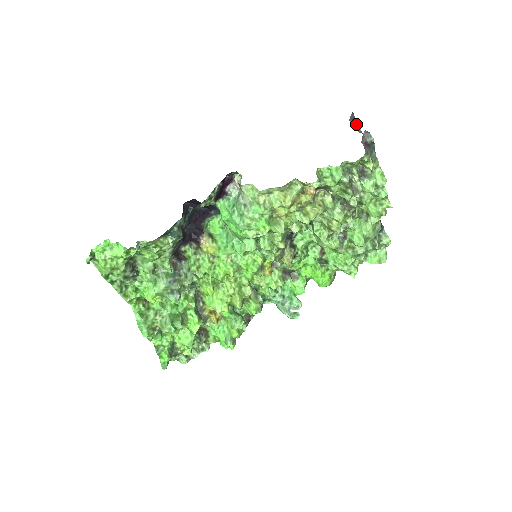
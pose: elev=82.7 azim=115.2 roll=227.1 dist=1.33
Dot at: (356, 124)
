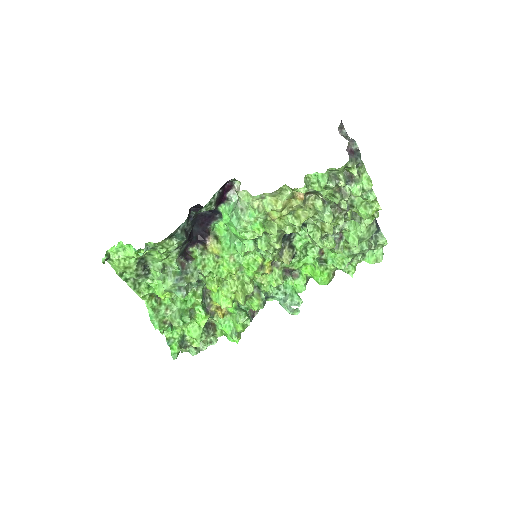
Dot at: (345, 132)
